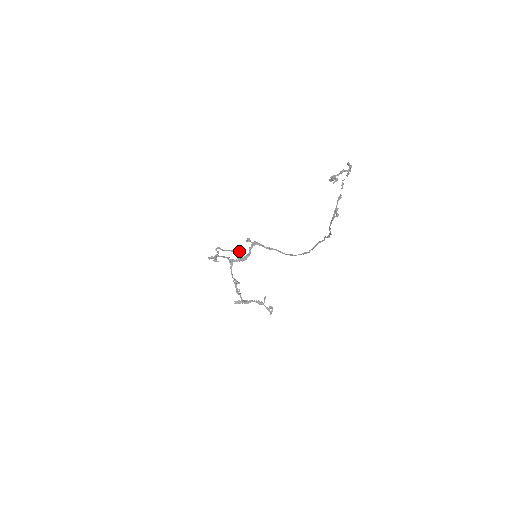
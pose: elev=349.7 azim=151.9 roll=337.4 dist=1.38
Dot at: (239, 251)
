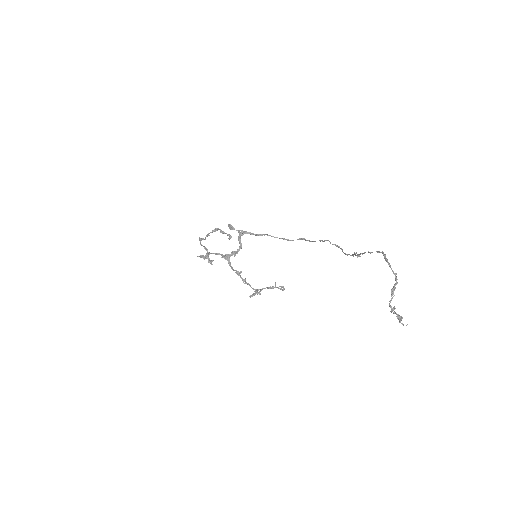
Dot at: (218, 229)
